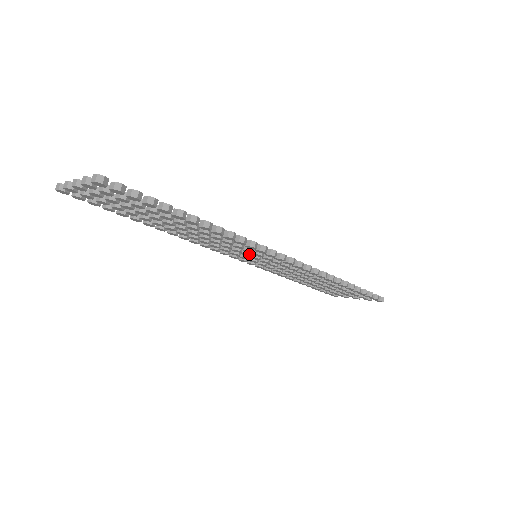
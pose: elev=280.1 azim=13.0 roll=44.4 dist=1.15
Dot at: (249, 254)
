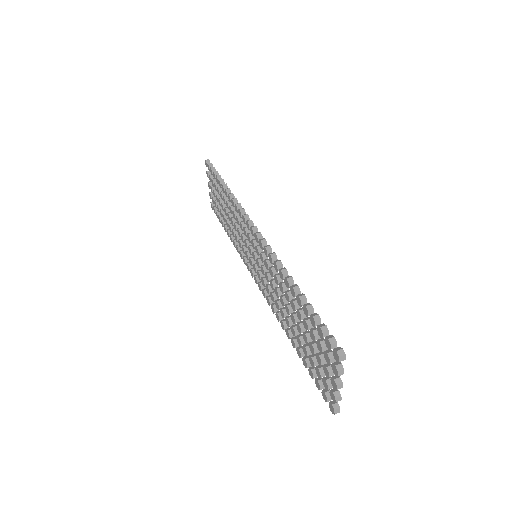
Dot at: (250, 246)
